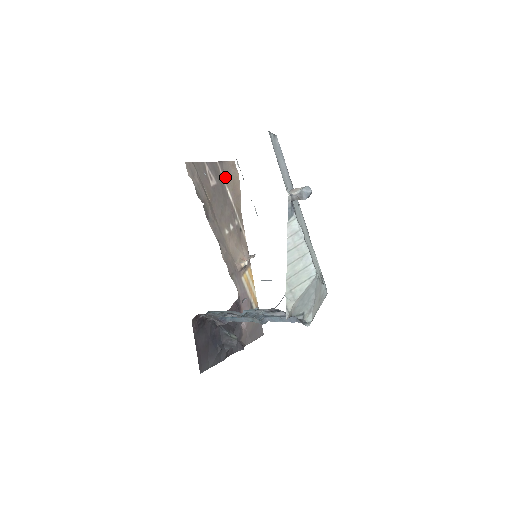
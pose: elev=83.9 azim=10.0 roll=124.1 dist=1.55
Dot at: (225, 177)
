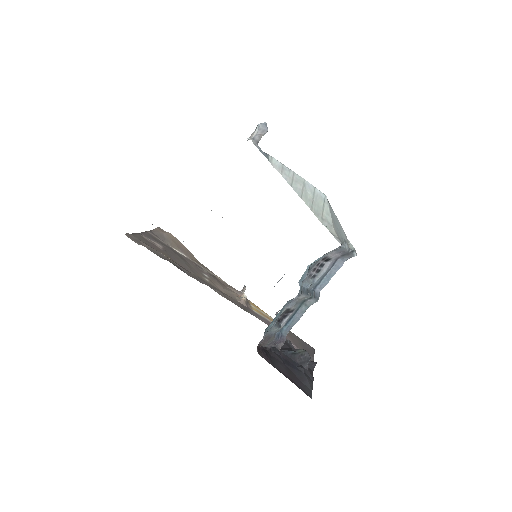
Dot at: (164, 241)
